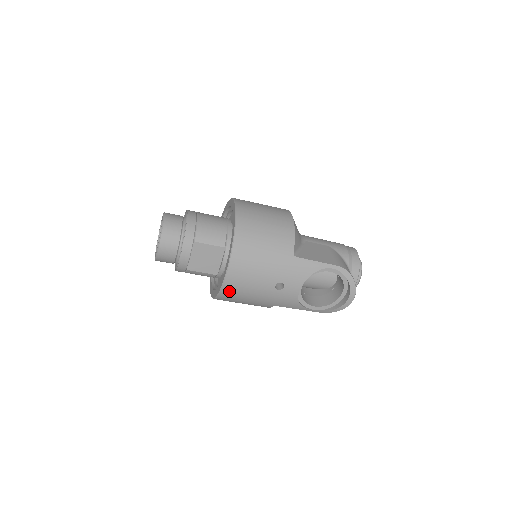
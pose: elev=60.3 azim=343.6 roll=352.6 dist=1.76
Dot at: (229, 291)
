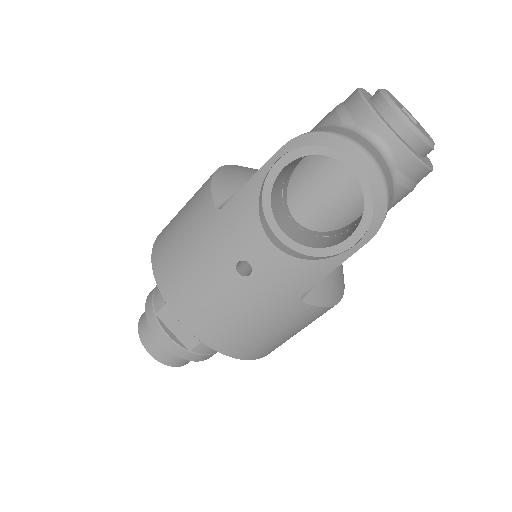
Dot at: (214, 337)
